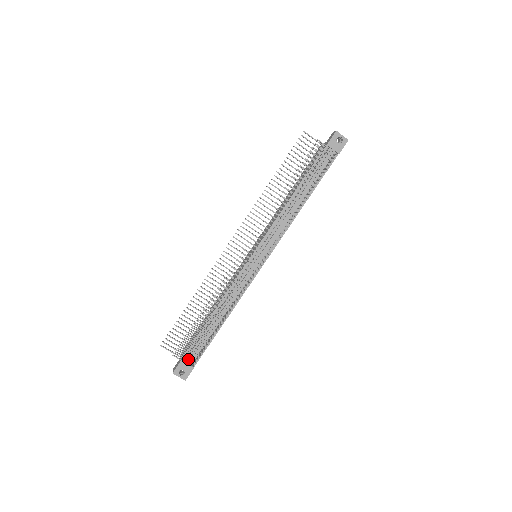
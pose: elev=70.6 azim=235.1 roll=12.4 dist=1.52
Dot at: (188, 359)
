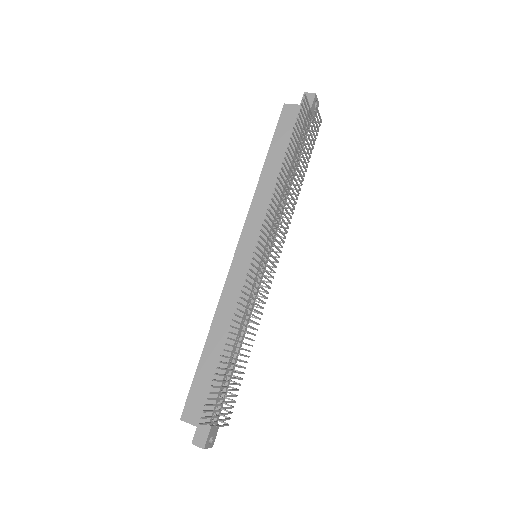
Dot at: (227, 419)
